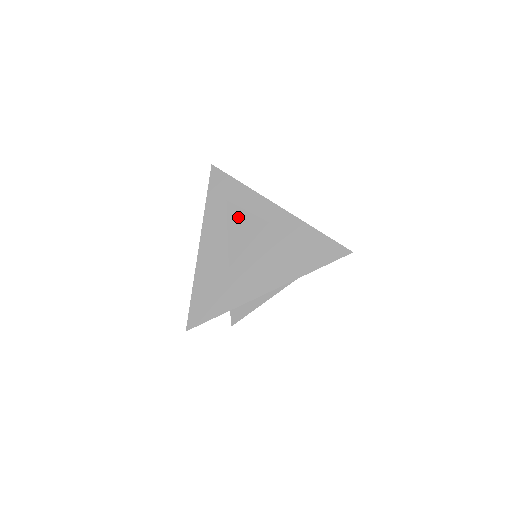
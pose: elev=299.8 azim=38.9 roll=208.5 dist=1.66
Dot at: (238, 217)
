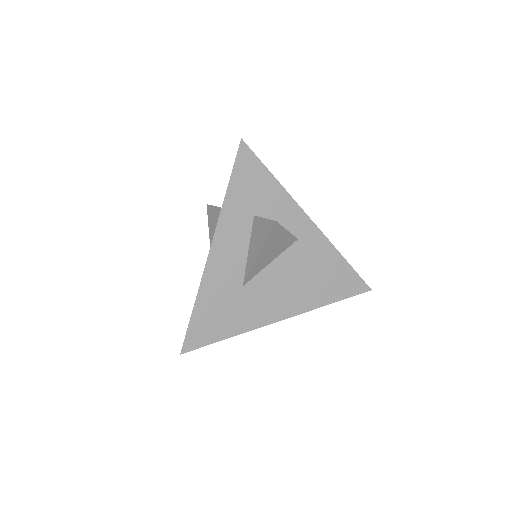
Dot at: (276, 237)
